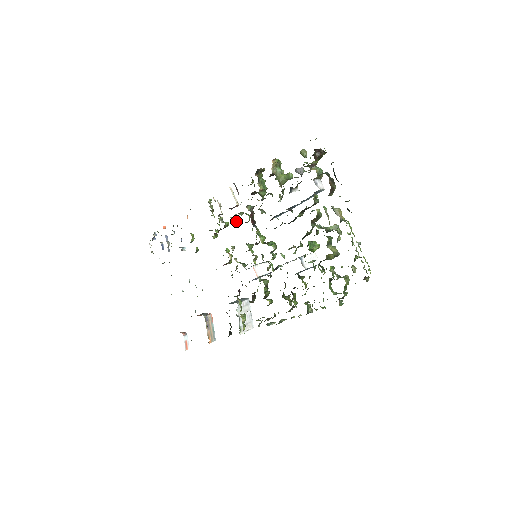
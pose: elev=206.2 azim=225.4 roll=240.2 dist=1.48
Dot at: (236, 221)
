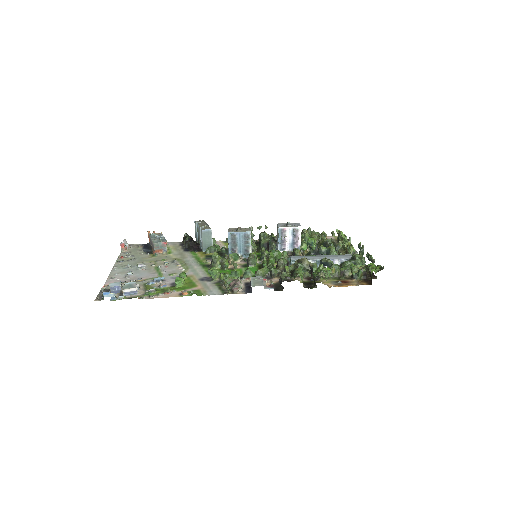
Dot at: (249, 271)
